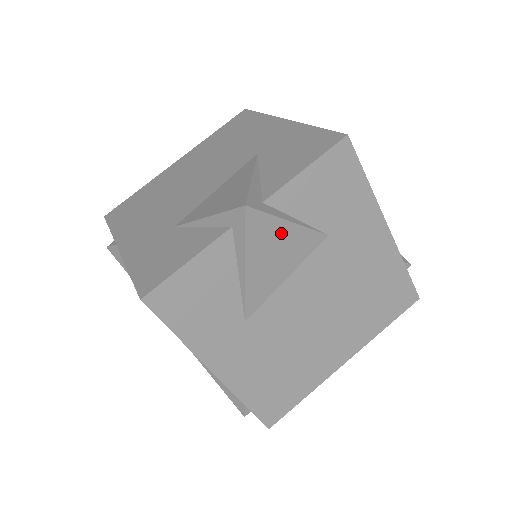
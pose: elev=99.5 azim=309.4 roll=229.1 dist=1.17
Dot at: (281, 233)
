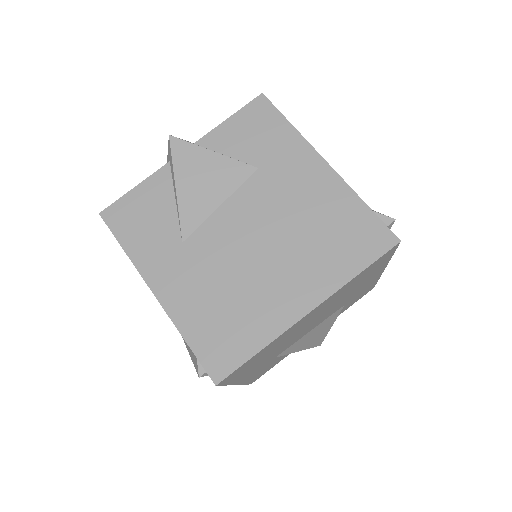
Dot at: (206, 160)
